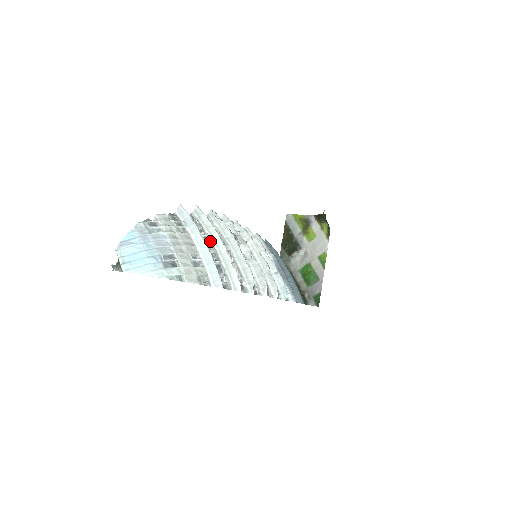
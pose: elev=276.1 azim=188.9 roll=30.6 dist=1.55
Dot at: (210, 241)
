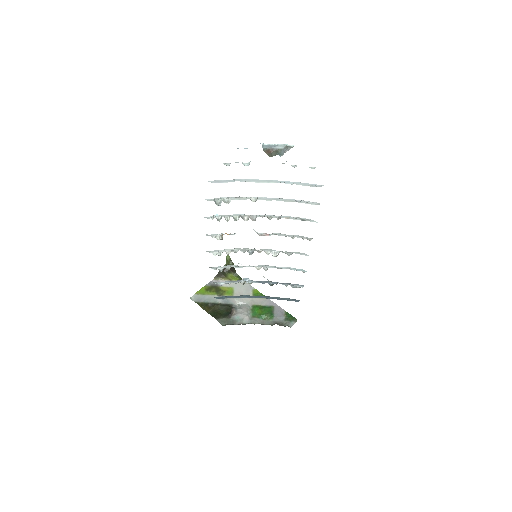
Dot at: (256, 199)
